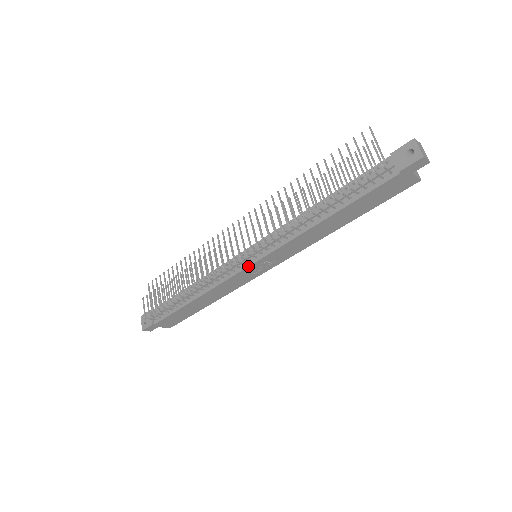
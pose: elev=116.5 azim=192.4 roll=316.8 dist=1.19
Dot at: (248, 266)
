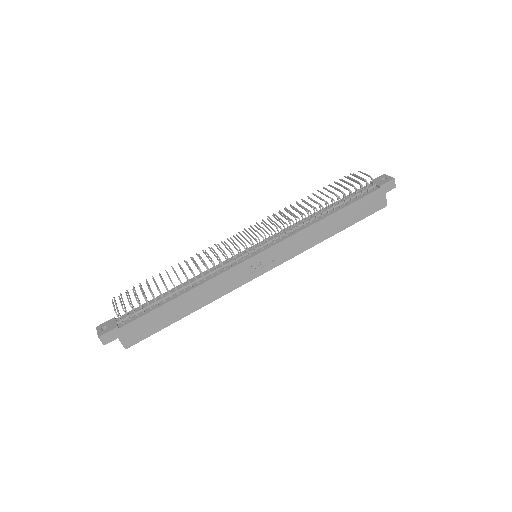
Dot at: (253, 255)
